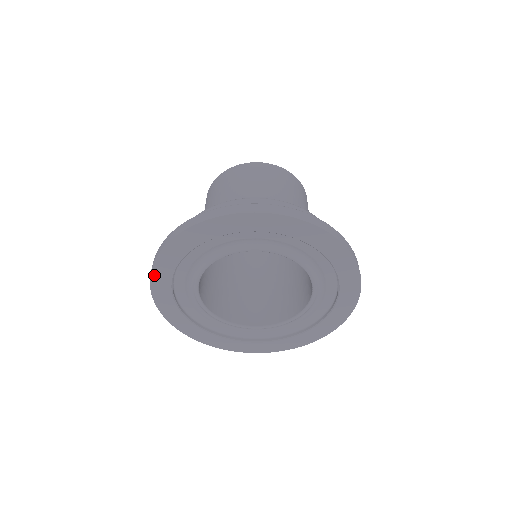
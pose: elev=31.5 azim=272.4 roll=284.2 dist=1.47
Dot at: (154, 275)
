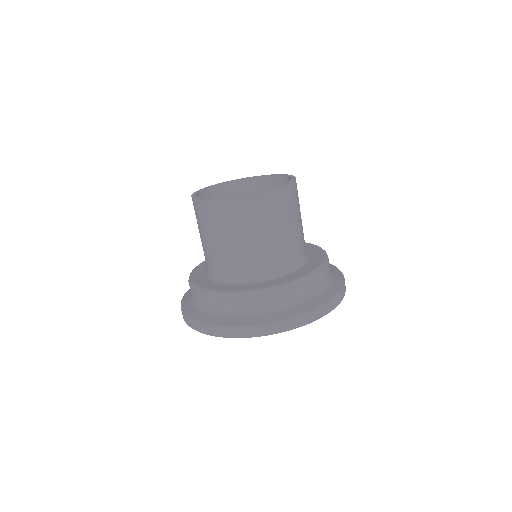
Dot at: occluded
